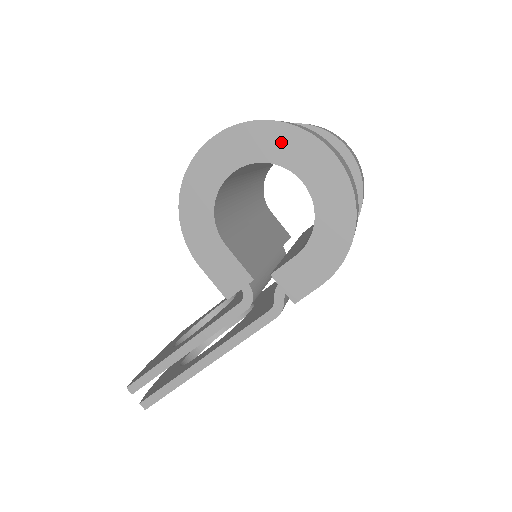
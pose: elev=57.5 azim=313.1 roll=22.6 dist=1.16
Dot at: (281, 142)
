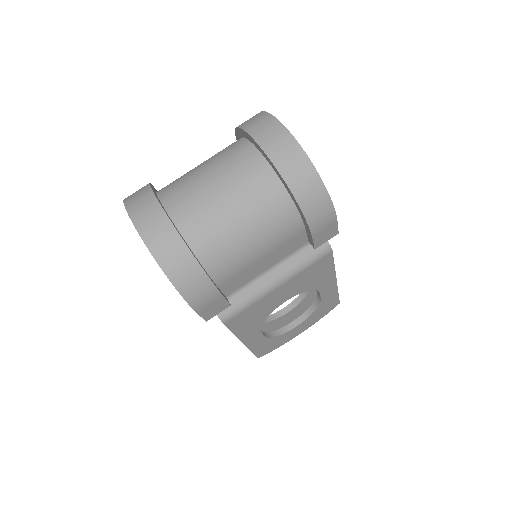
Dot at: occluded
